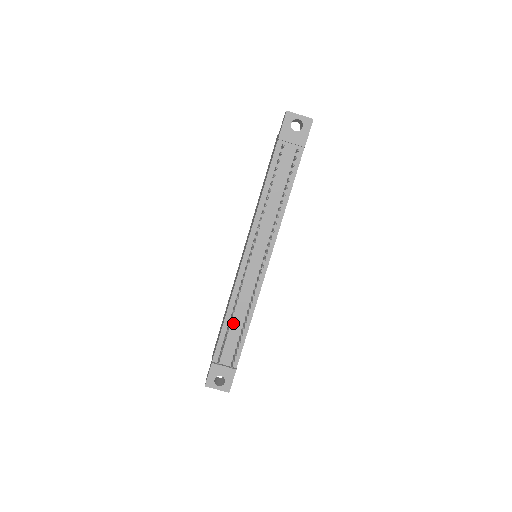
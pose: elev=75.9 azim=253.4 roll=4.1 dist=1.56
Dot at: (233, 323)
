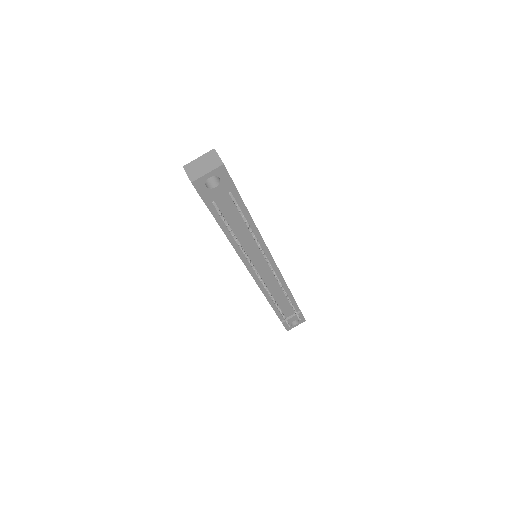
Dot at: (278, 301)
